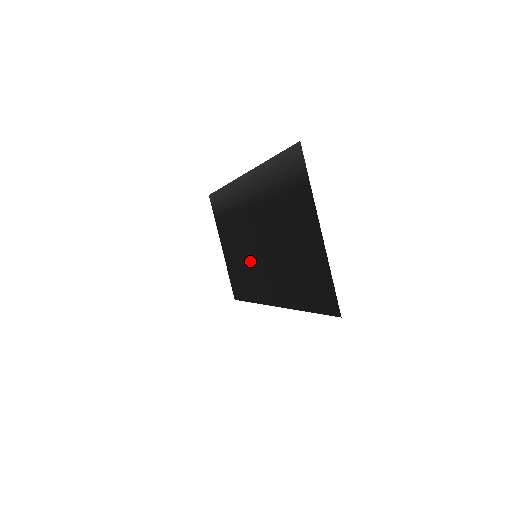
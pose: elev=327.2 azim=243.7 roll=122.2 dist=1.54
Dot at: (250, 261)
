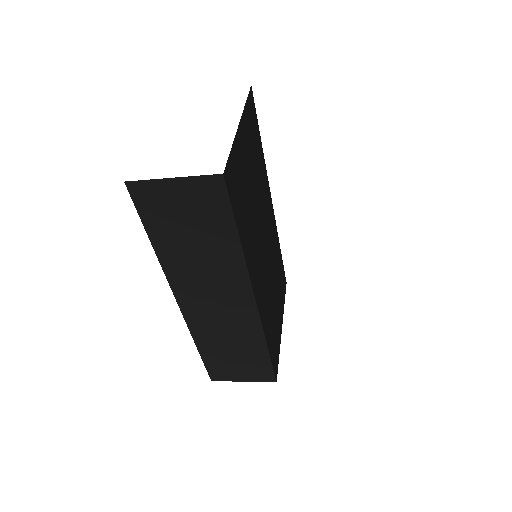
Dot at: (268, 288)
